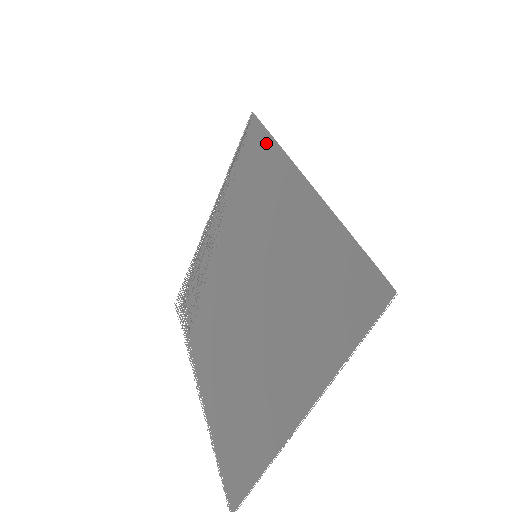
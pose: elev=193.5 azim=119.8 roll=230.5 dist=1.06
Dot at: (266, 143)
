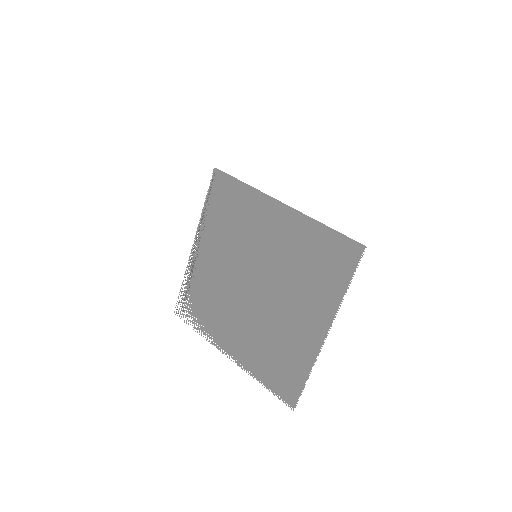
Dot at: (239, 186)
